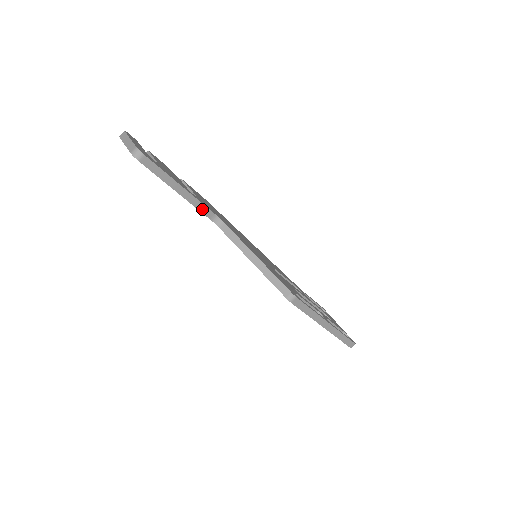
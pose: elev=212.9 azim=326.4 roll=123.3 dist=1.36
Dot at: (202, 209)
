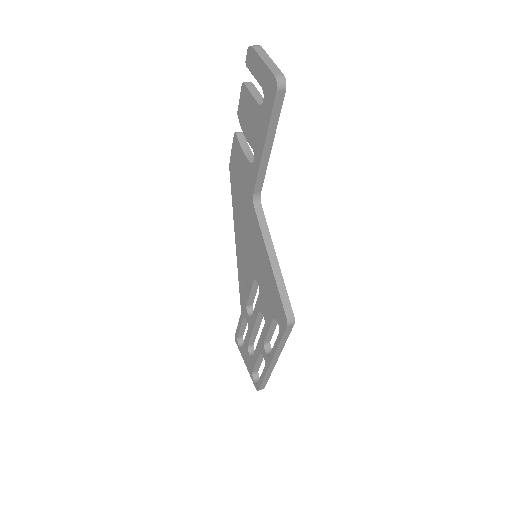
Dot at: (259, 179)
